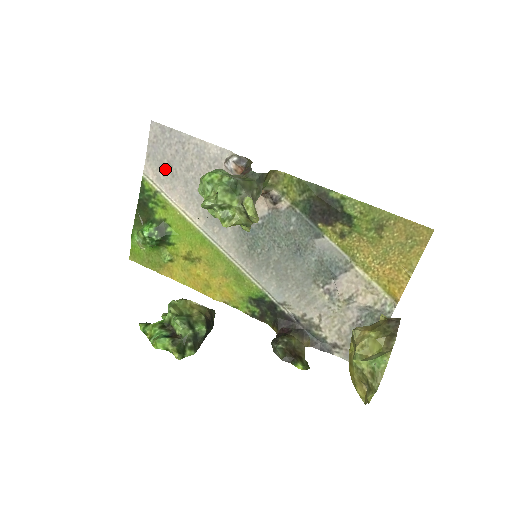
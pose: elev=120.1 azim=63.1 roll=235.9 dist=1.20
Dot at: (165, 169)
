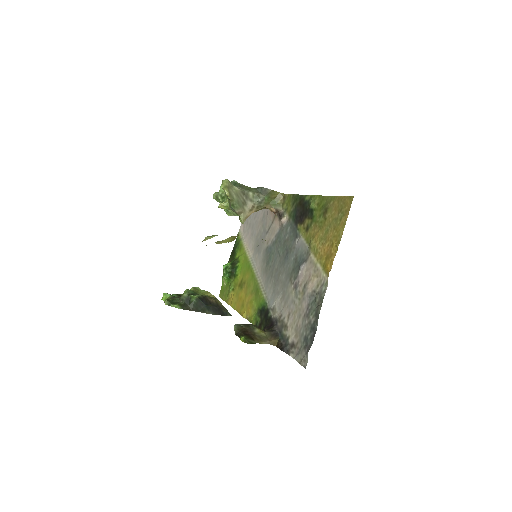
Dot at: (247, 222)
